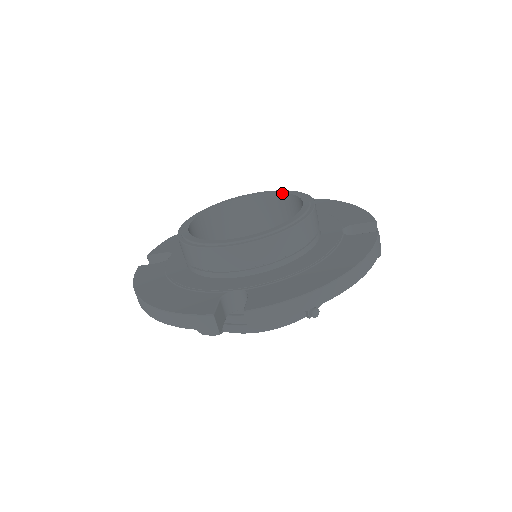
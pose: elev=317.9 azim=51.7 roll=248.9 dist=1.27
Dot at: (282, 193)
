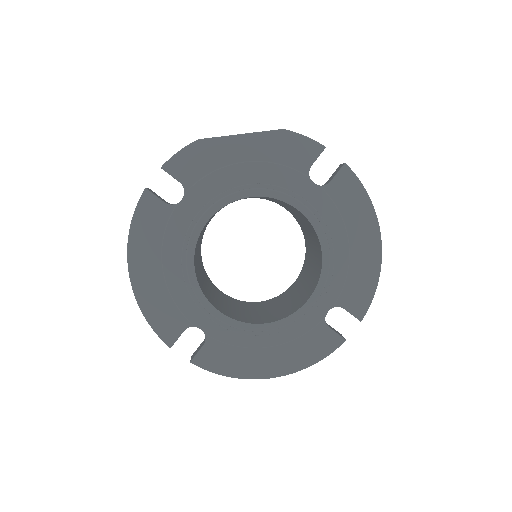
Dot at: (319, 242)
